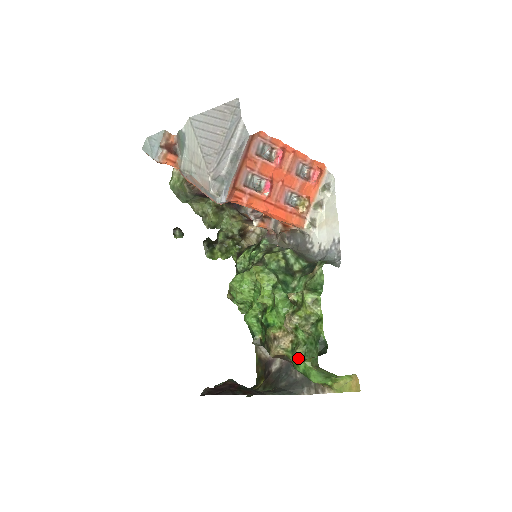
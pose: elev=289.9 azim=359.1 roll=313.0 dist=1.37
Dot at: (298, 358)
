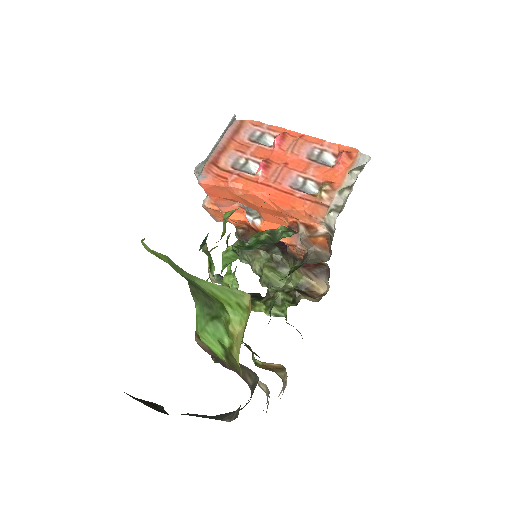
Dot at: occluded
